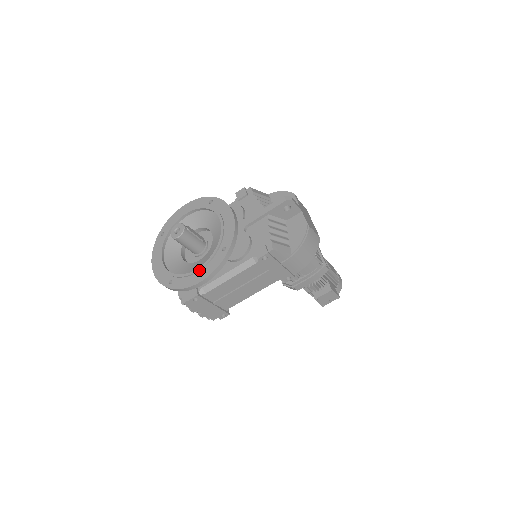
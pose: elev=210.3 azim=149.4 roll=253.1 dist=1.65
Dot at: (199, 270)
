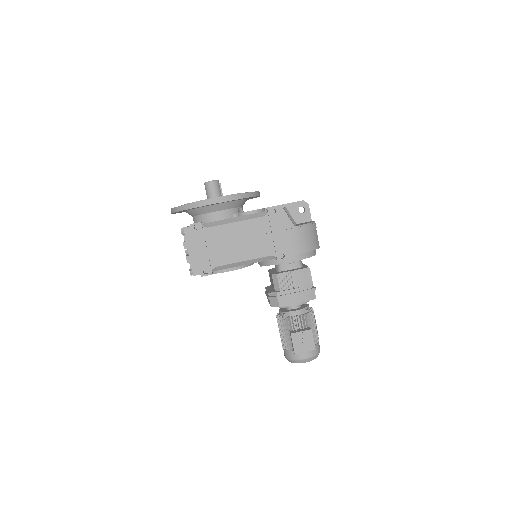
Dot at: occluded
